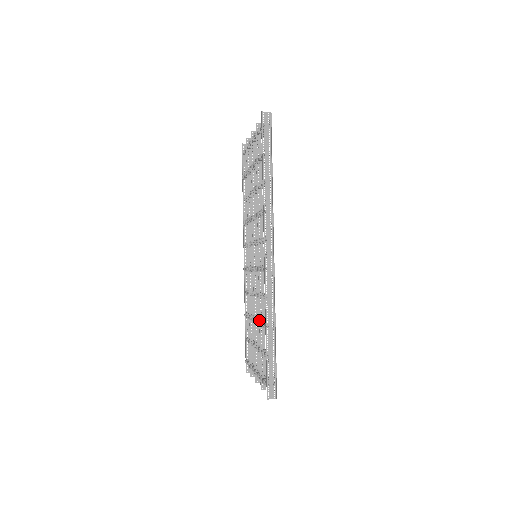
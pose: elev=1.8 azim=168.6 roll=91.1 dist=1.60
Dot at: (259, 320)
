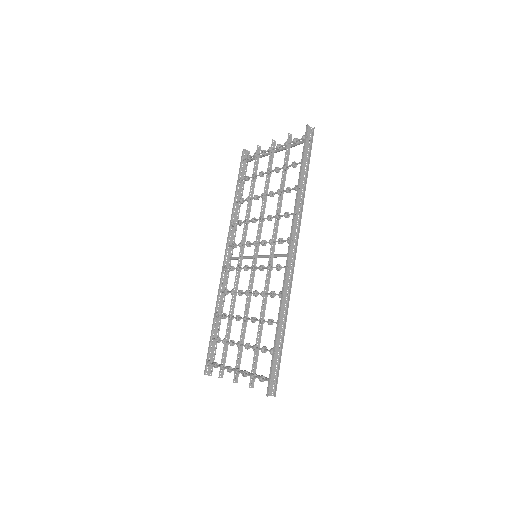
Dot at: (260, 317)
